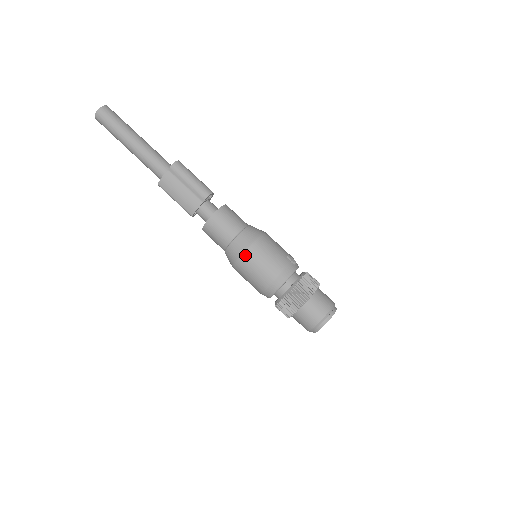
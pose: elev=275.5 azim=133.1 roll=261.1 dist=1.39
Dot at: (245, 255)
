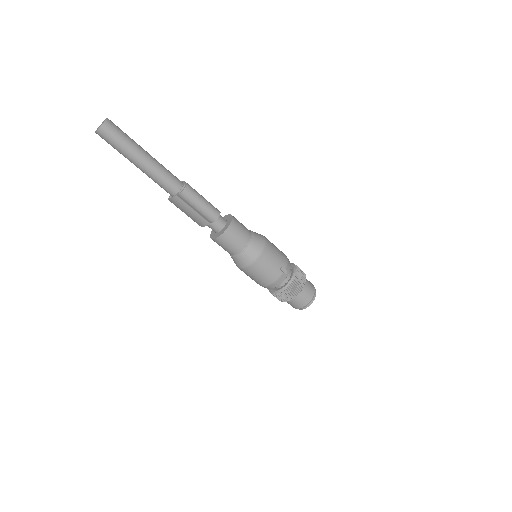
Dot at: (245, 269)
